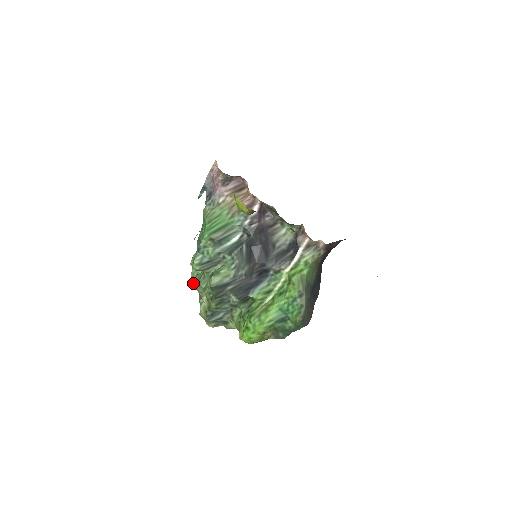
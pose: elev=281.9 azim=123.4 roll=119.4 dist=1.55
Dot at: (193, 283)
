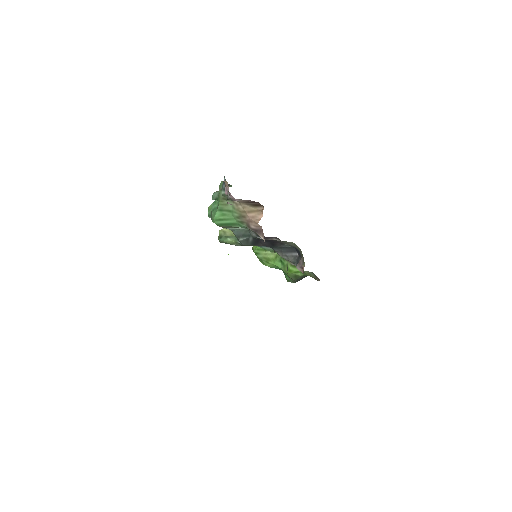
Dot at: occluded
